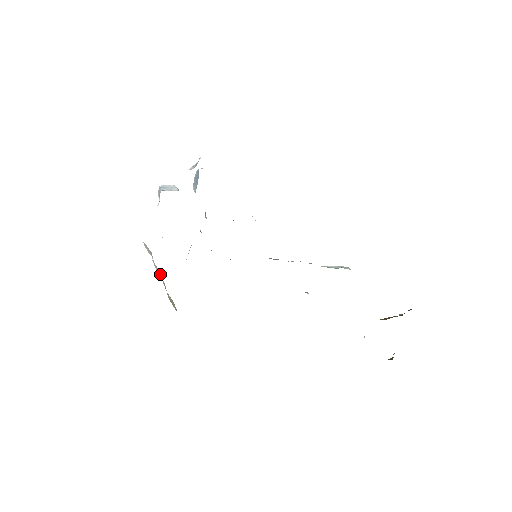
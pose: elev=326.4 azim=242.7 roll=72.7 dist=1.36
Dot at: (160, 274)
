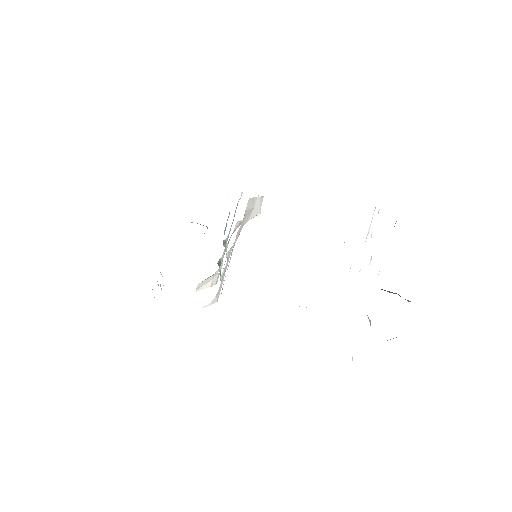
Dot at: (158, 285)
